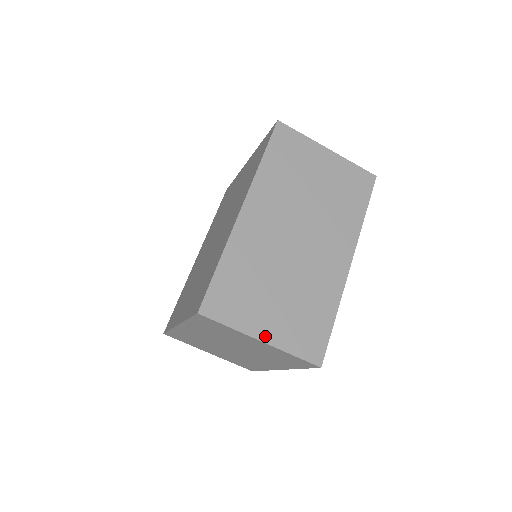
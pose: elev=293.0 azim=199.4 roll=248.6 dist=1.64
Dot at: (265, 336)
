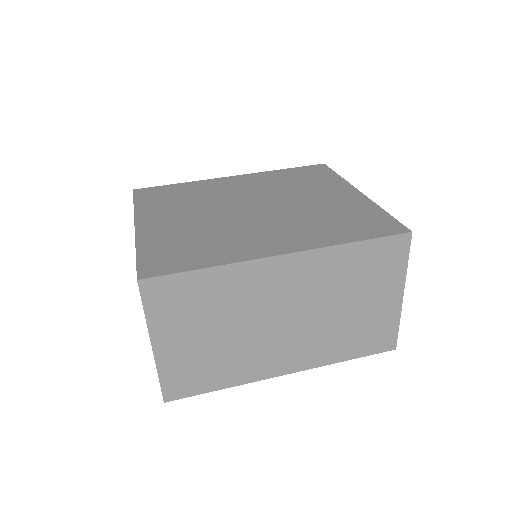
Dot at: (159, 347)
